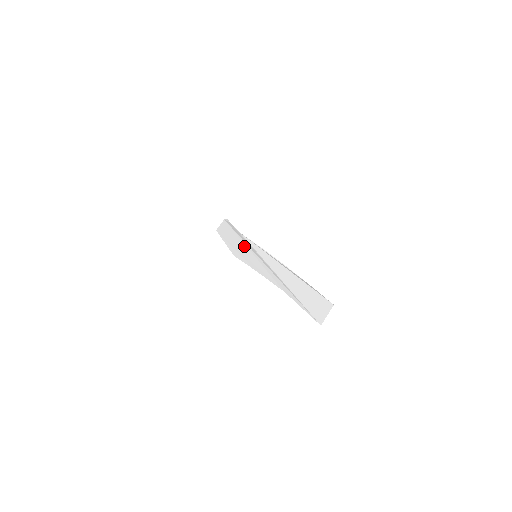
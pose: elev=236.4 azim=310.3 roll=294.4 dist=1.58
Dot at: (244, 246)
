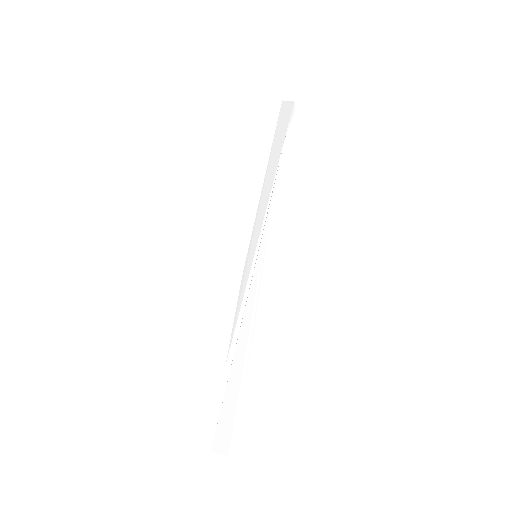
Dot at: (263, 213)
